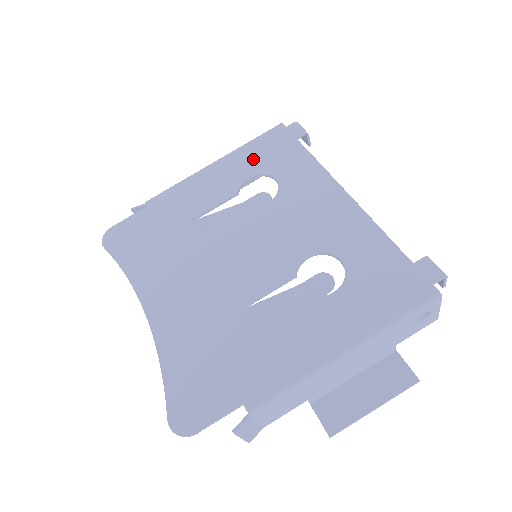
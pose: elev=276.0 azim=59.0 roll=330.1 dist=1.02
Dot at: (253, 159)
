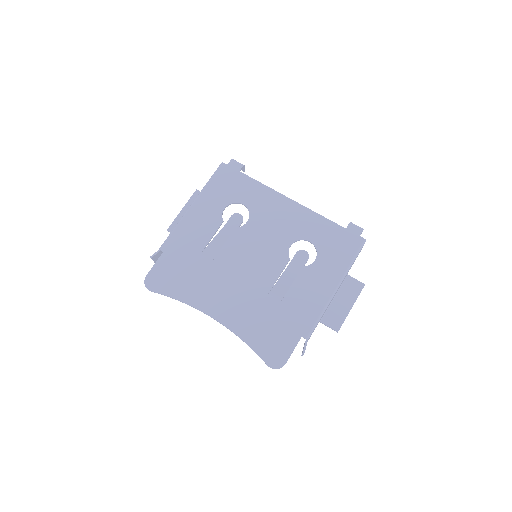
Dot at: (219, 194)
